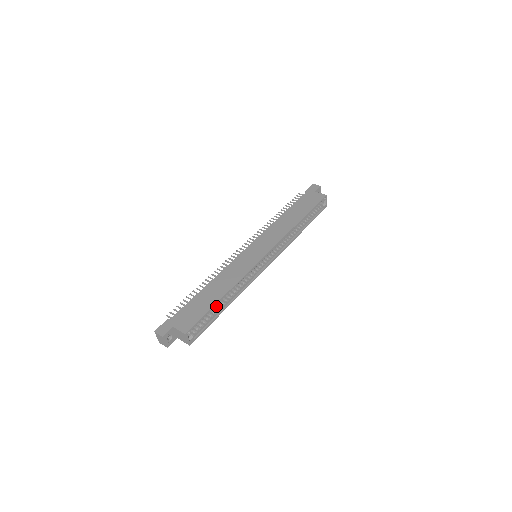
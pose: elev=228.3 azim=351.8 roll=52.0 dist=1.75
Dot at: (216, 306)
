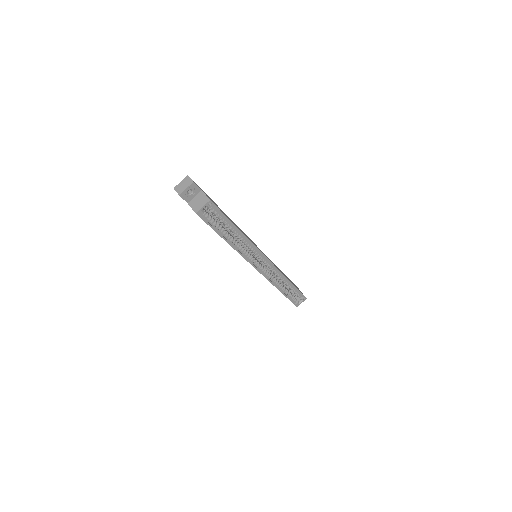
Dot at: occluded
